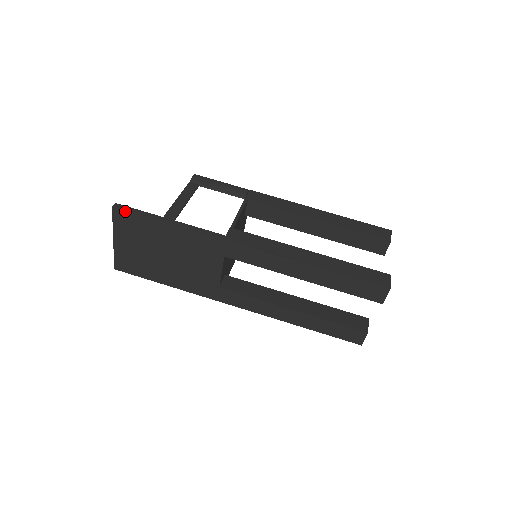
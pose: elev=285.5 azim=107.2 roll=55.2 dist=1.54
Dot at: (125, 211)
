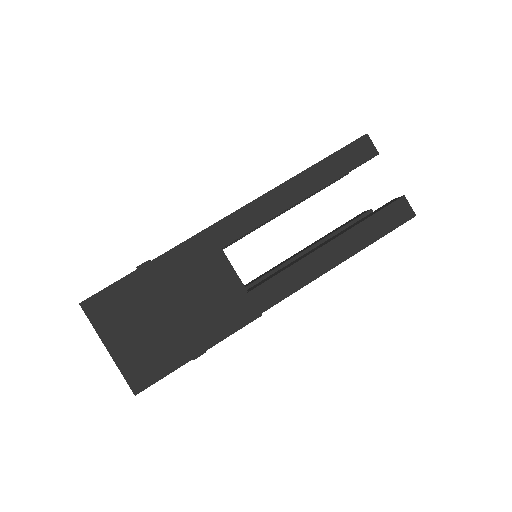
Dot at: (95, 296)
